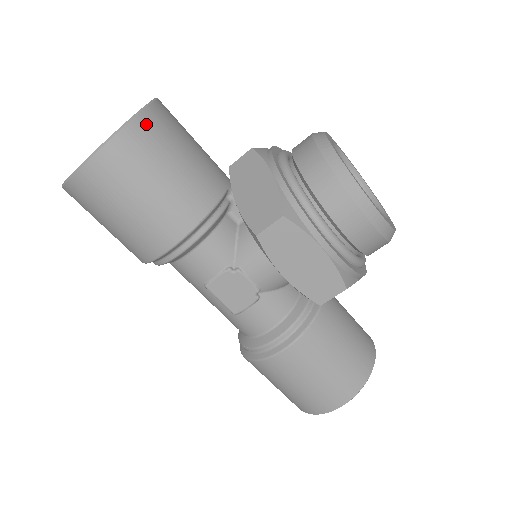
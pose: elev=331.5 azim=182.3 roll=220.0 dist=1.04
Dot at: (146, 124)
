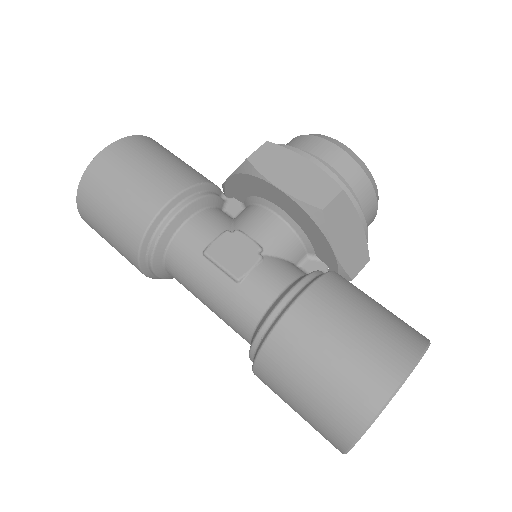
Dot at: (156, 142)
